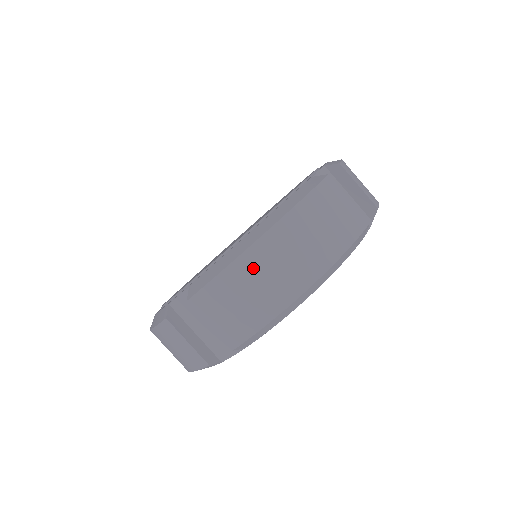
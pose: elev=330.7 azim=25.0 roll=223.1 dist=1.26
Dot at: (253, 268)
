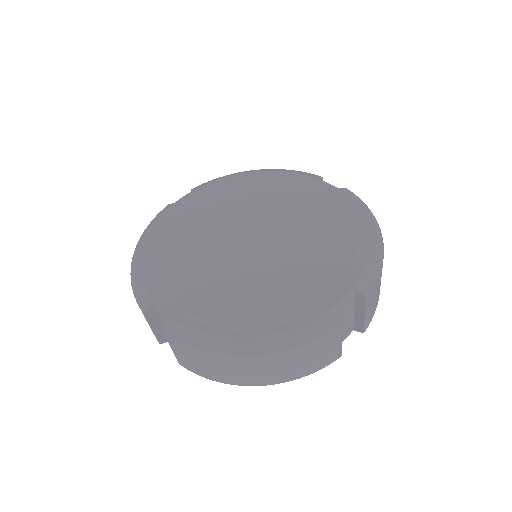
Dot at: (225, 363)
